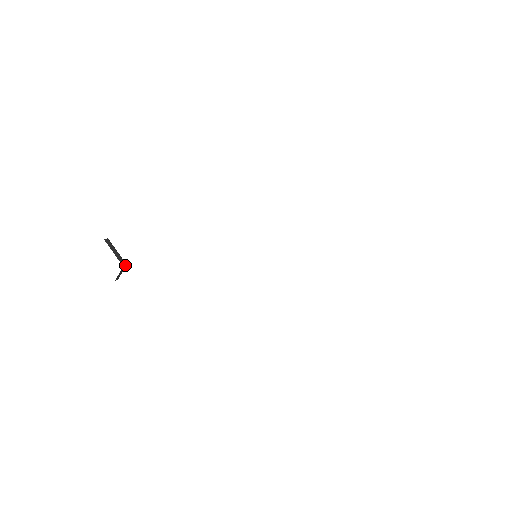
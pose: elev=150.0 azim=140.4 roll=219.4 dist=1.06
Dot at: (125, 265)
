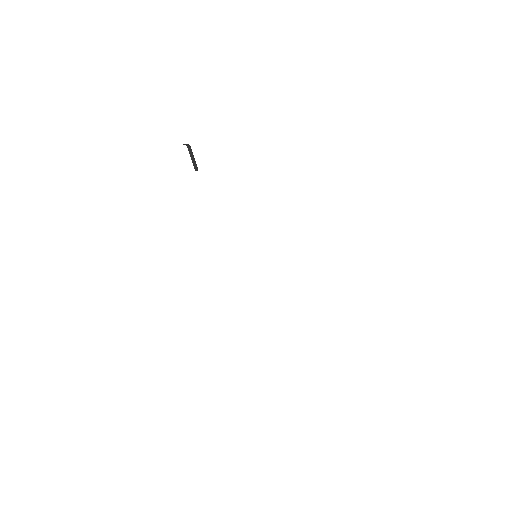
Dot at: (197, 170)
